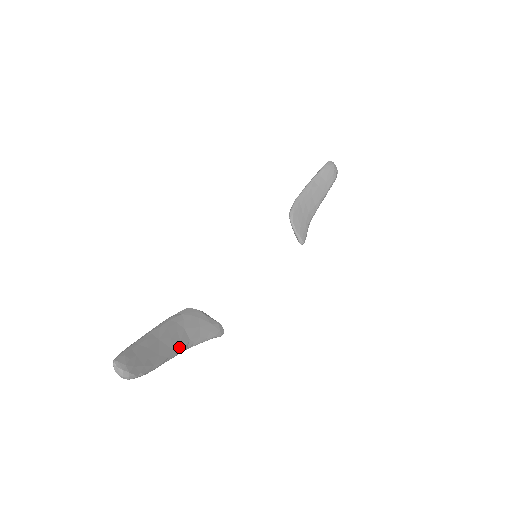
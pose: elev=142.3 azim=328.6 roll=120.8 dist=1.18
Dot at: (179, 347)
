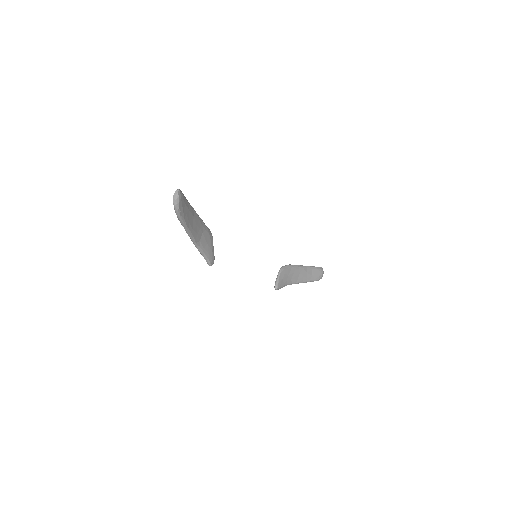
Dot at: (195, 235)
